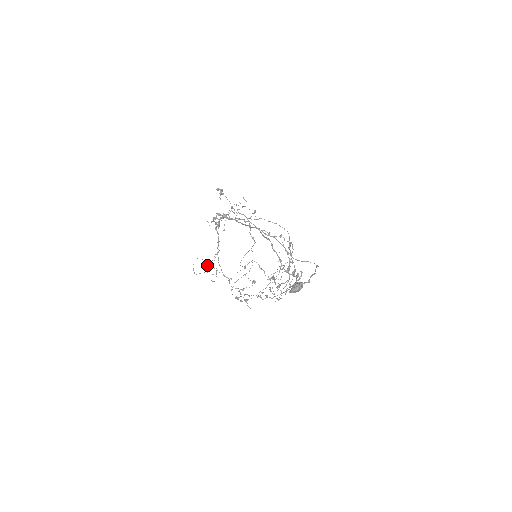
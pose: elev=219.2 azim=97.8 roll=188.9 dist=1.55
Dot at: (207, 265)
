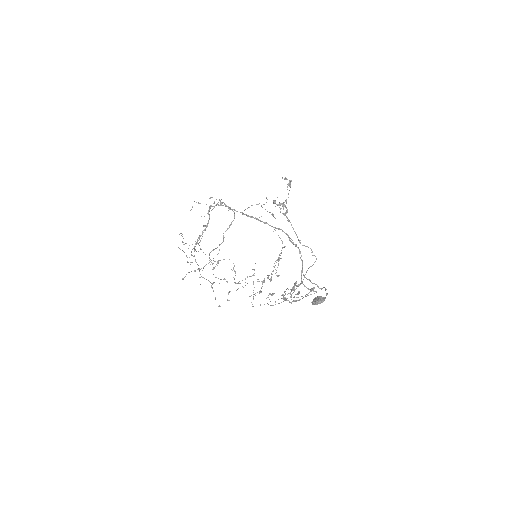
Dot at: occluded
